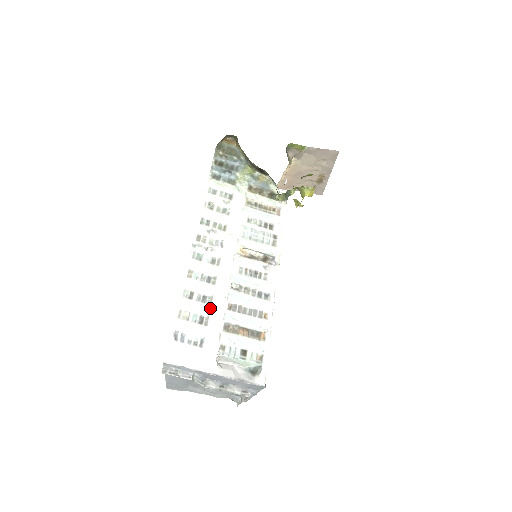
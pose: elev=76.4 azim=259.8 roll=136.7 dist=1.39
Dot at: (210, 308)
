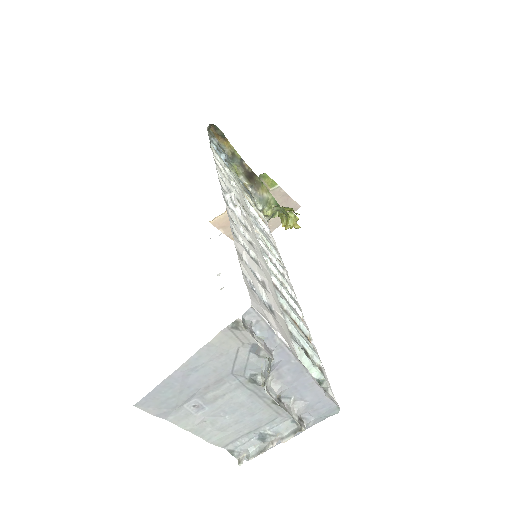
Dot at: (262, 272)
